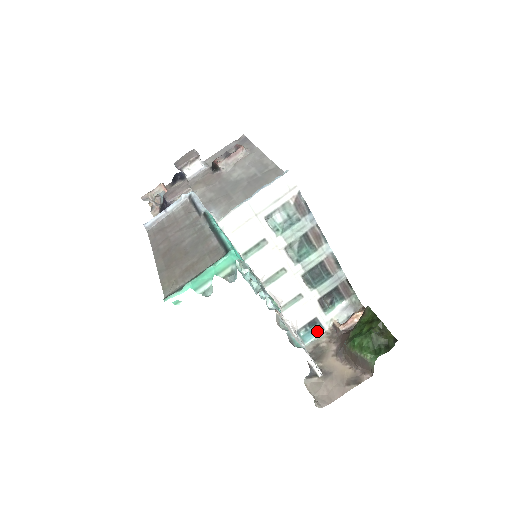
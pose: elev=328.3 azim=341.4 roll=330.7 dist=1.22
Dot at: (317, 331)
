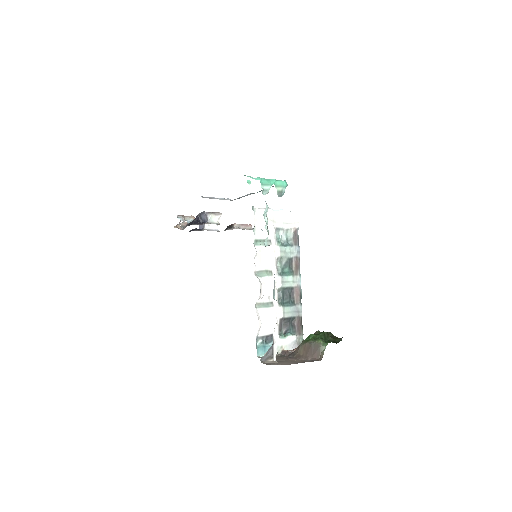
Dot at: occluded
